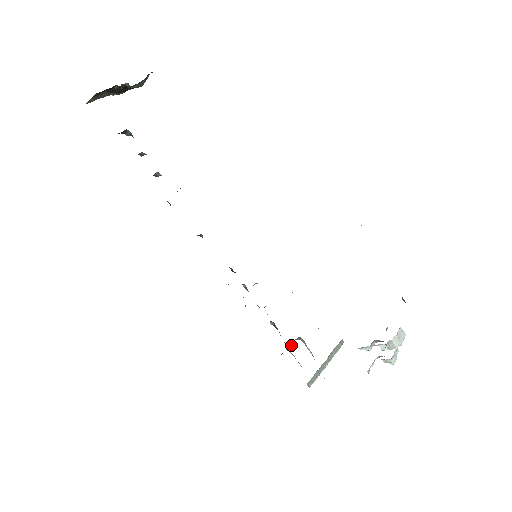
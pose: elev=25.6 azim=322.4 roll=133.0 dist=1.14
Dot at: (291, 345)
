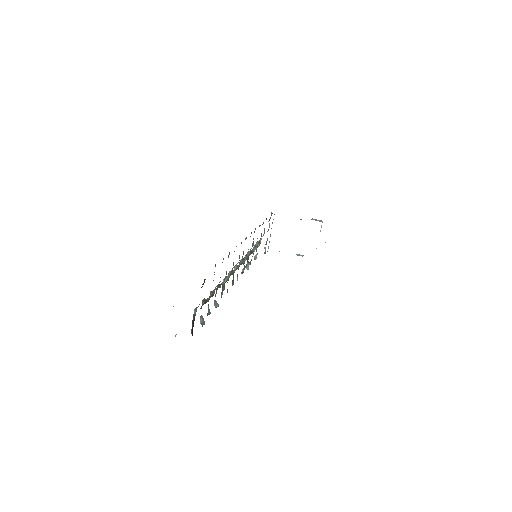
Dot at: occluded
